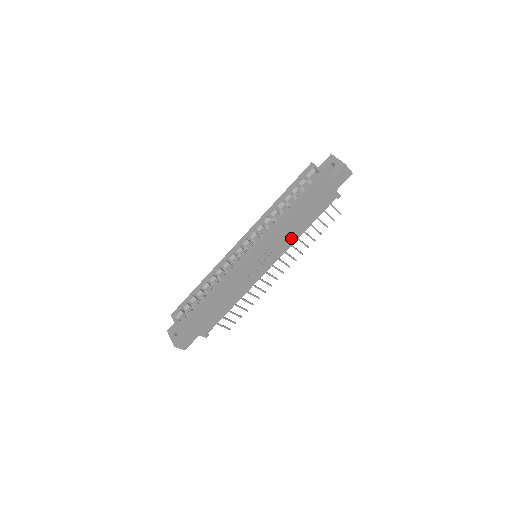
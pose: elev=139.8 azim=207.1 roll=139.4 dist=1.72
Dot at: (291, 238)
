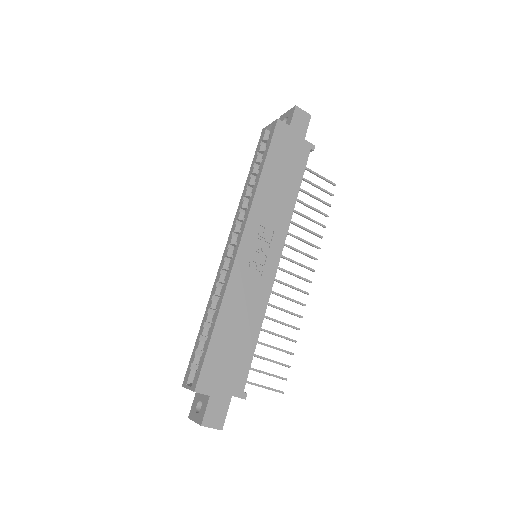
Dot at: (284, 211)
